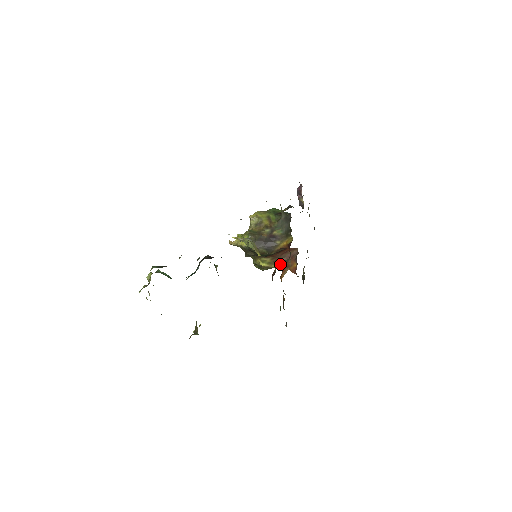
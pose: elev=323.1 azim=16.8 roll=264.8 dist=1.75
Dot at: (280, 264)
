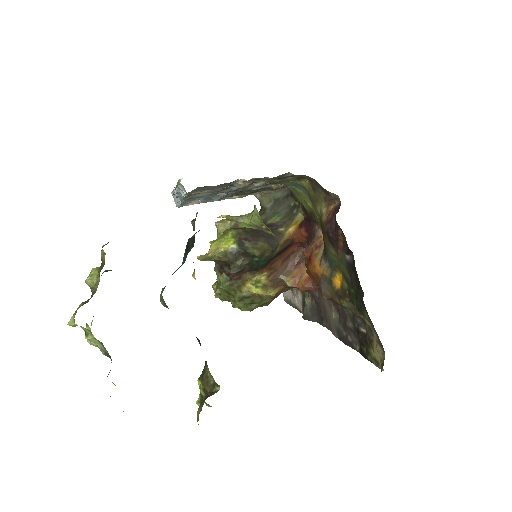
Dot at: (278, 289)
